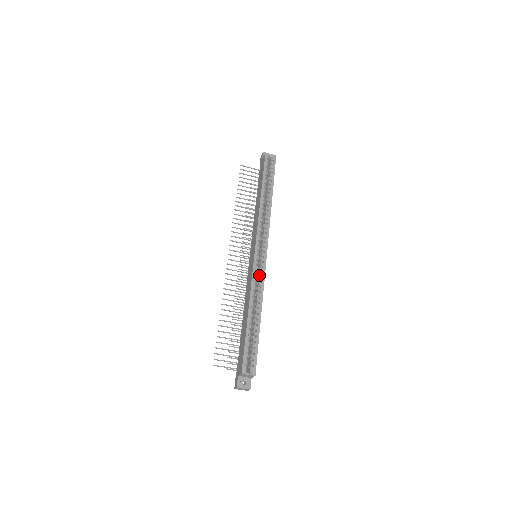
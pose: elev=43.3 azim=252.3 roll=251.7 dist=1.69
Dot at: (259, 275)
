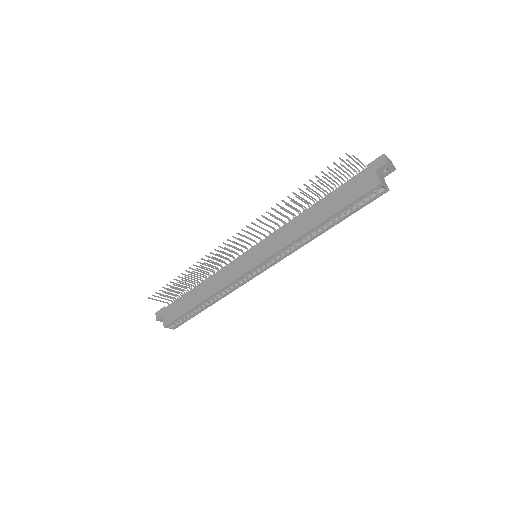
Dot at: (239, 282)
